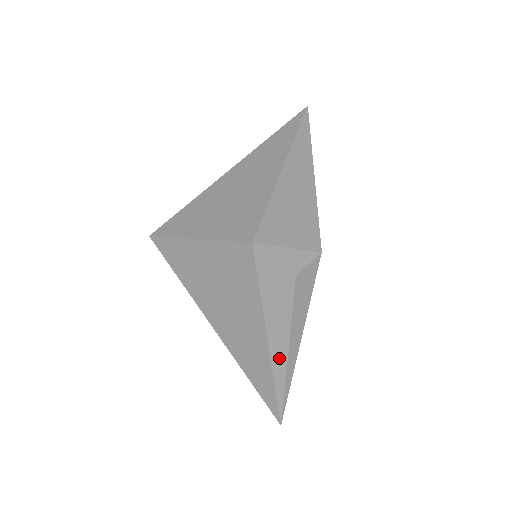
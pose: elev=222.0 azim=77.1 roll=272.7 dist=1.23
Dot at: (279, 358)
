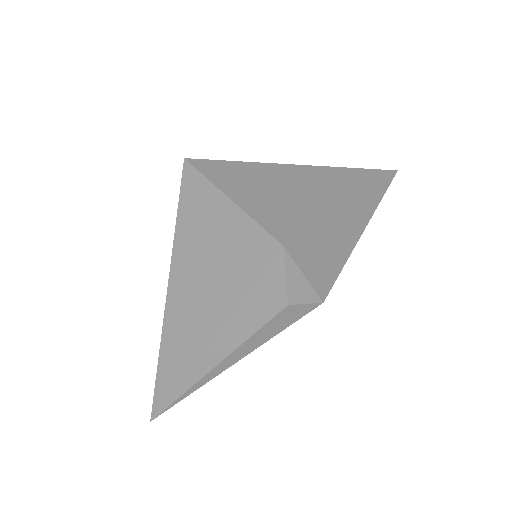
Dot at: (206, 362)
